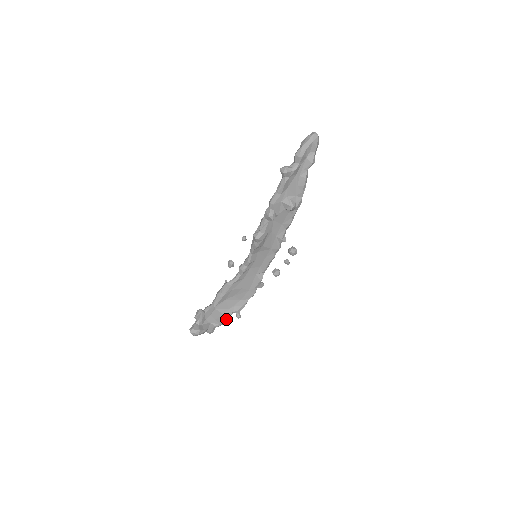
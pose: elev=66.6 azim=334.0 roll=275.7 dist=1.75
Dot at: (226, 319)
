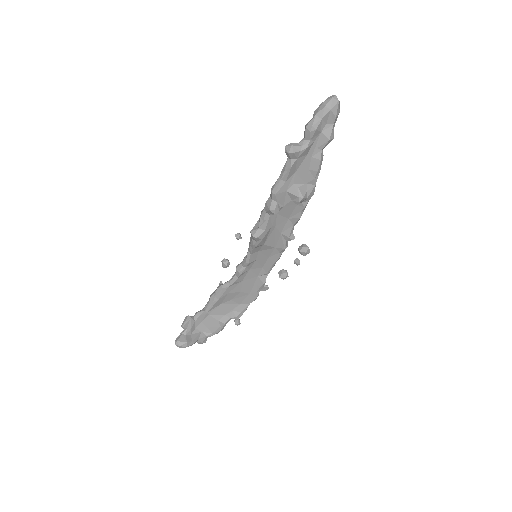
Dot at: (221, 327)
